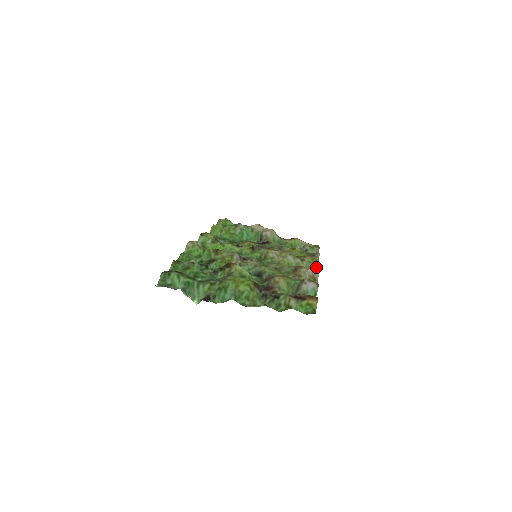
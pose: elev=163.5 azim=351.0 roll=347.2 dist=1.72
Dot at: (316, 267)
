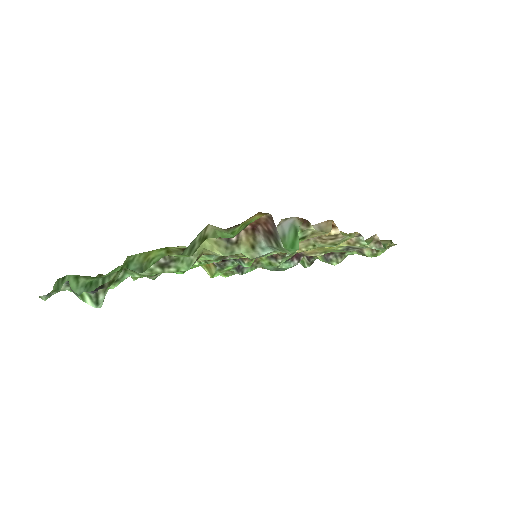
Dot at: (350, 236)
